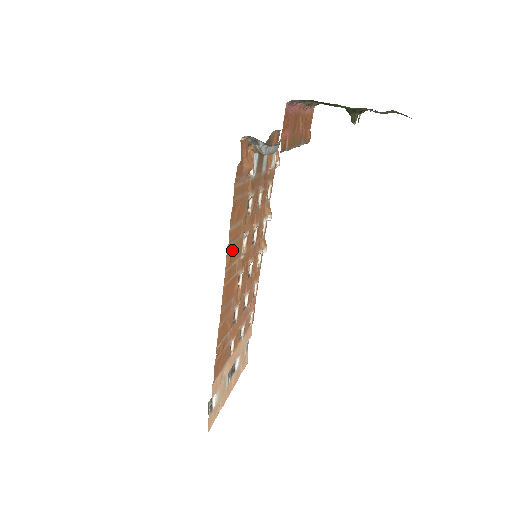
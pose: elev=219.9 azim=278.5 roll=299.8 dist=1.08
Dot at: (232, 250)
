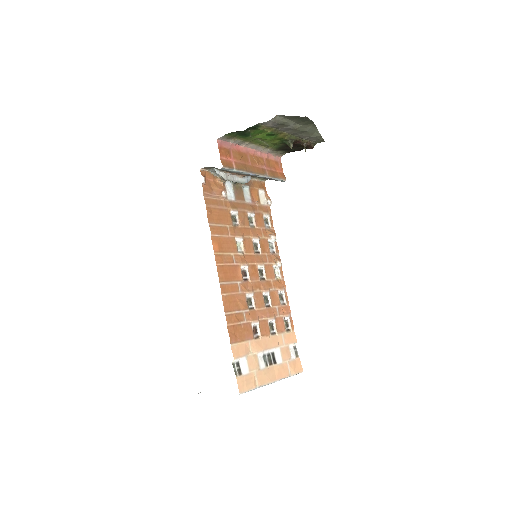
Dot at: (220, 242)
